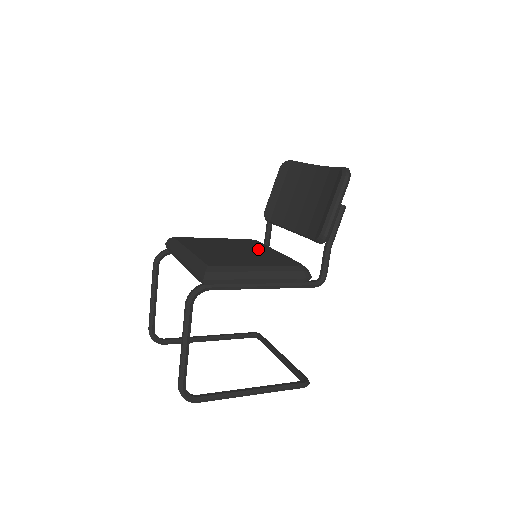
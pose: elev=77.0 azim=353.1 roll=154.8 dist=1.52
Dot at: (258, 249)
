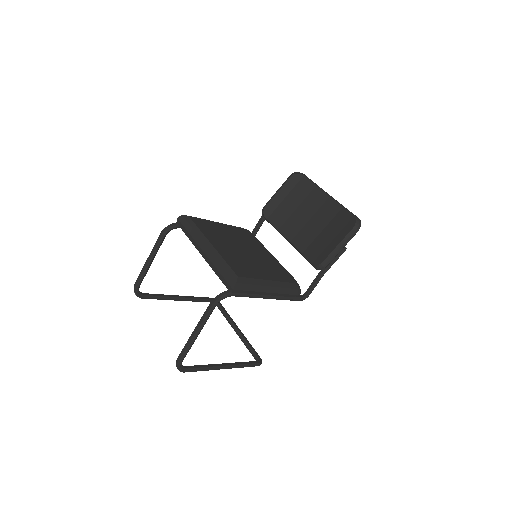
Dot at: (258, 250)
